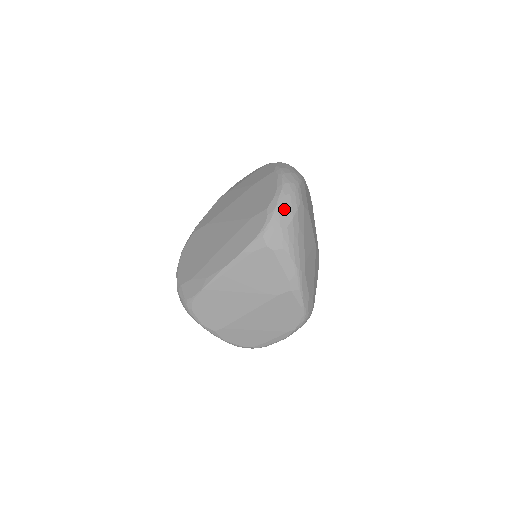
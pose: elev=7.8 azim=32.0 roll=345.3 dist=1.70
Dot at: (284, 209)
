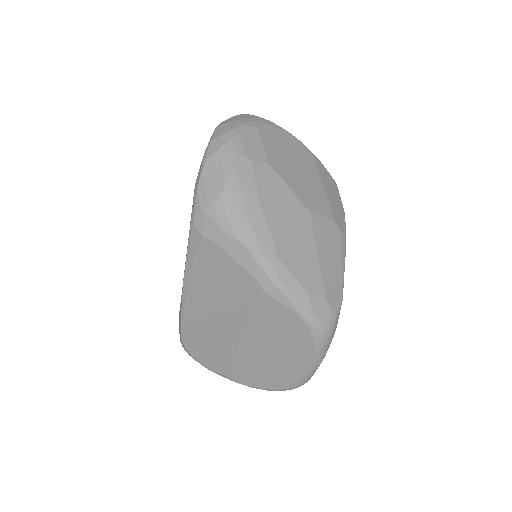
Dot at: (211, 175)
